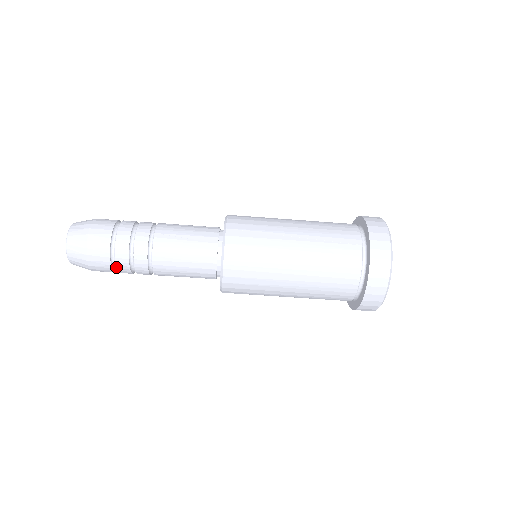
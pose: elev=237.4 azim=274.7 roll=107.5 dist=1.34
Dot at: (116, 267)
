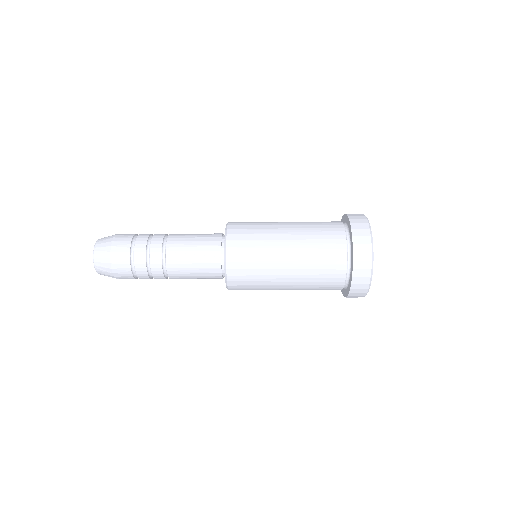
Dot at: (139, 278)
